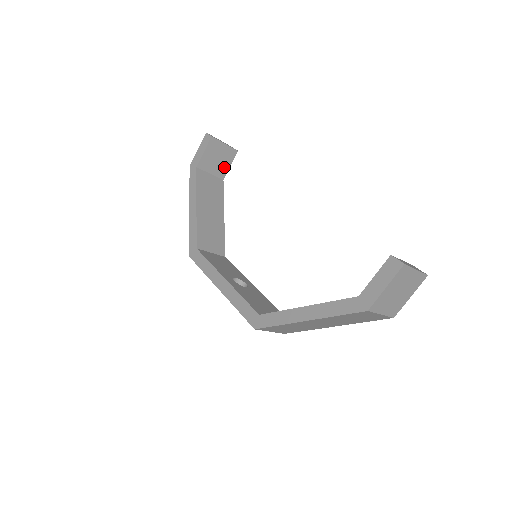
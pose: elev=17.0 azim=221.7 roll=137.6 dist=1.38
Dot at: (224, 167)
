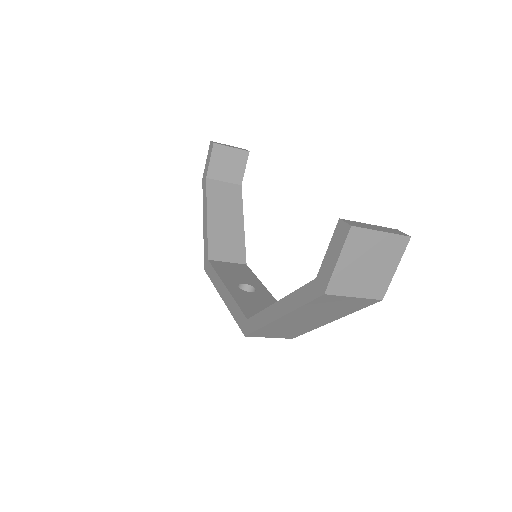
Dot at: (238, 172)
